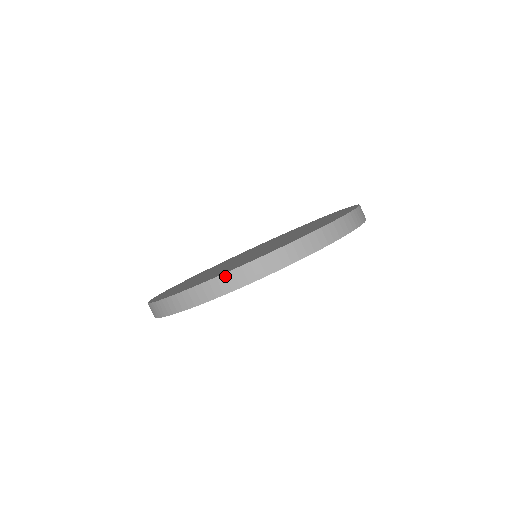
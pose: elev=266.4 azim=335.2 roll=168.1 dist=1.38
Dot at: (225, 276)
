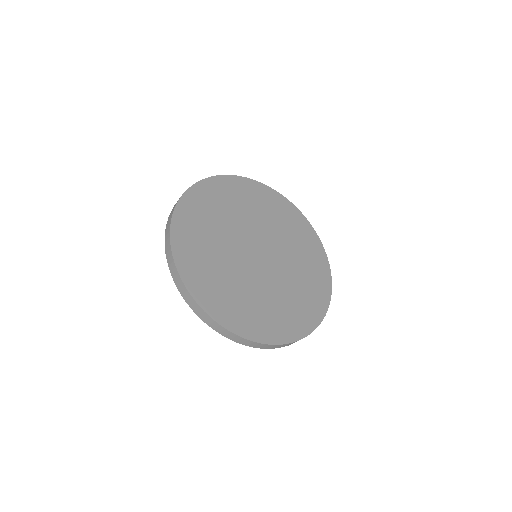
Dot at: (171, 255)
